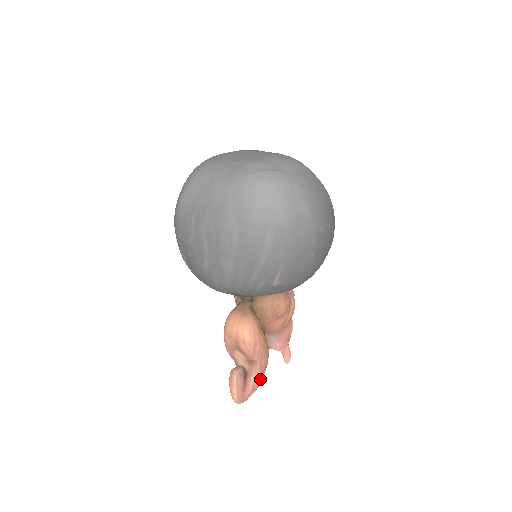
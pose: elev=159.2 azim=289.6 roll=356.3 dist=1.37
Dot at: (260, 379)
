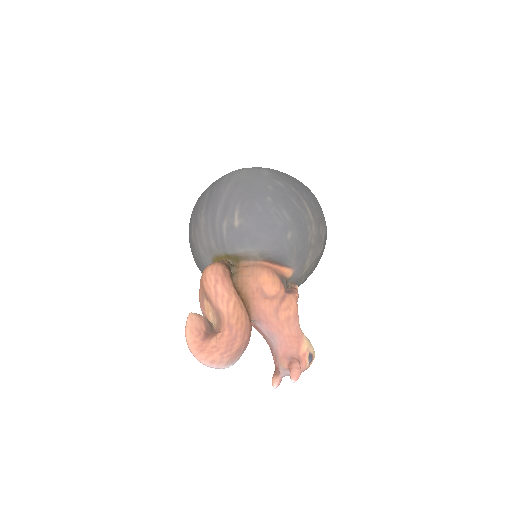
Dot at: (230, 343)
